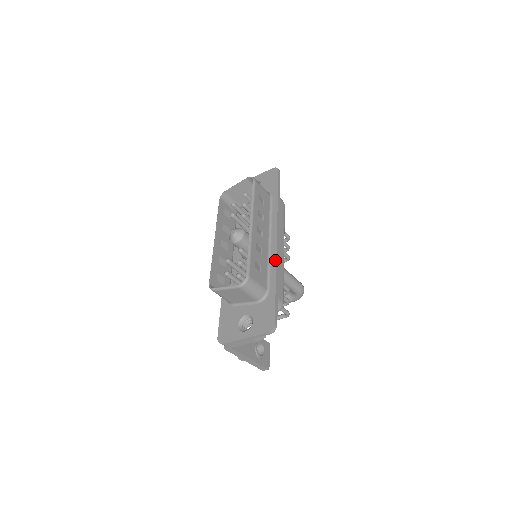
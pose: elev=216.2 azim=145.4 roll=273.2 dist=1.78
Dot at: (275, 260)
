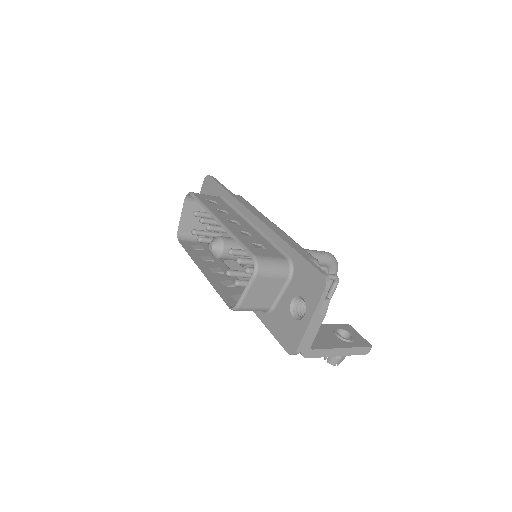
Dot at: (270, 231)
